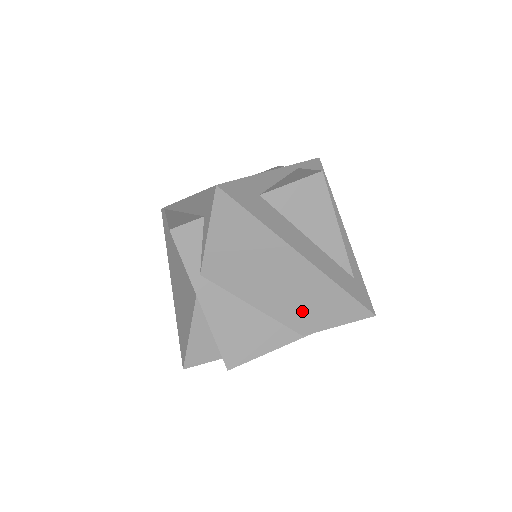
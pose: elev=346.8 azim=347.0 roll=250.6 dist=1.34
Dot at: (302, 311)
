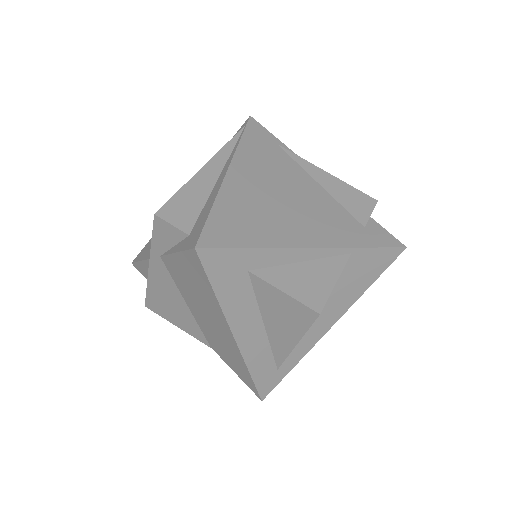
Dot at: (217, 344)
